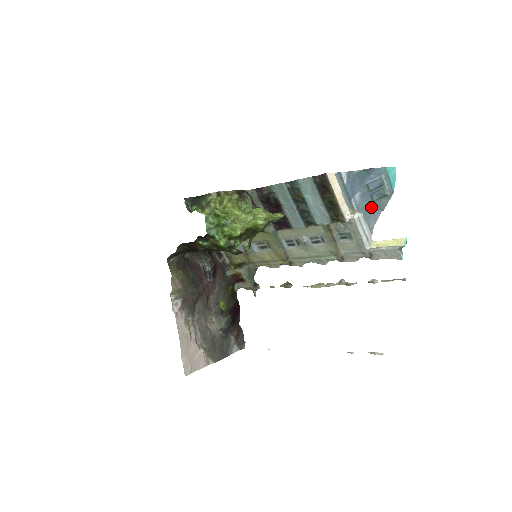
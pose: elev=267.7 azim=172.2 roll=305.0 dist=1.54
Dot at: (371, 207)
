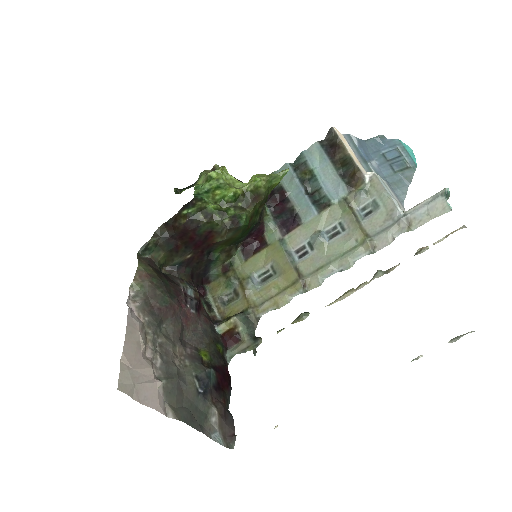
Dot at: (394, 179)
